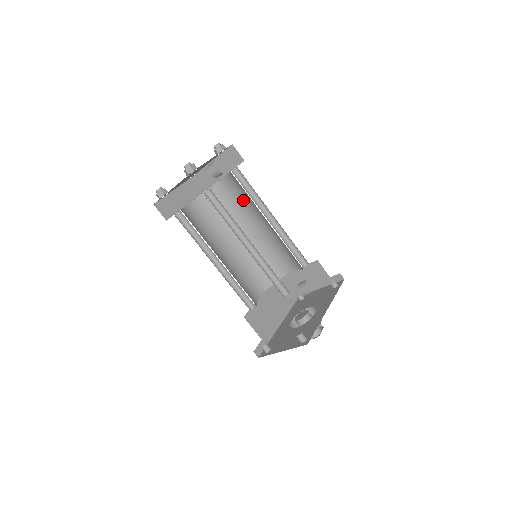
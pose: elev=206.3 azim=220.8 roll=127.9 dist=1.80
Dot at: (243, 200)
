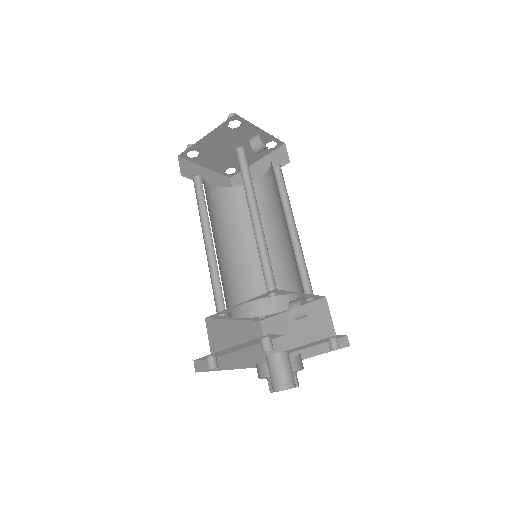
Dot at: (270, 206)
